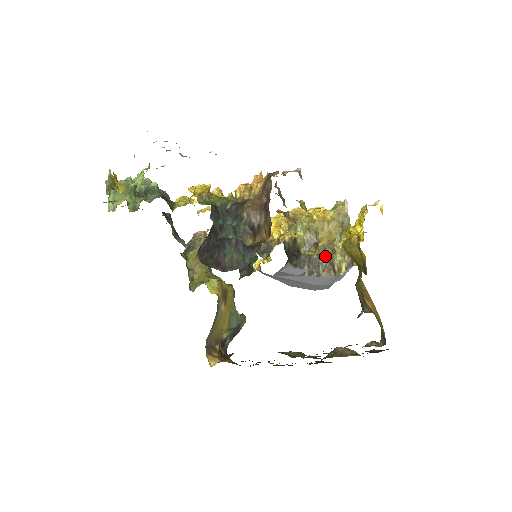
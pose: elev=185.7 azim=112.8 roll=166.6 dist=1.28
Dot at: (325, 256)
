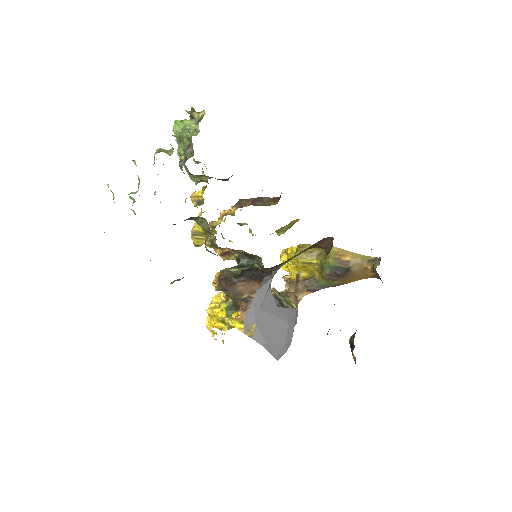
Dot at: (280, 294)
